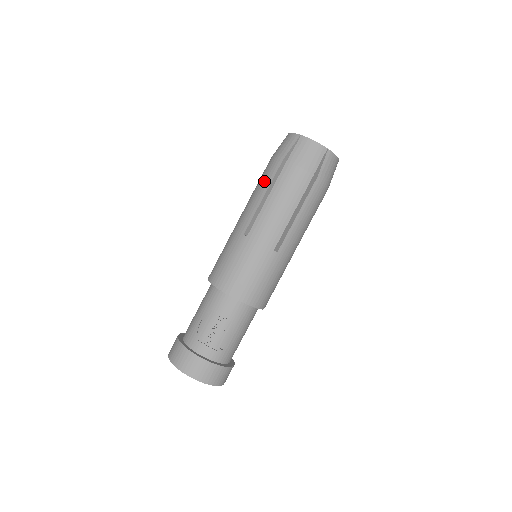
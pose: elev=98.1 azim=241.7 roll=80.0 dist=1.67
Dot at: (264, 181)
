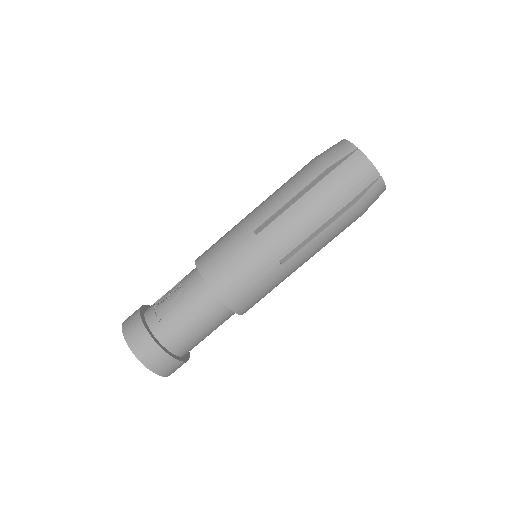
Dot at: occluded
